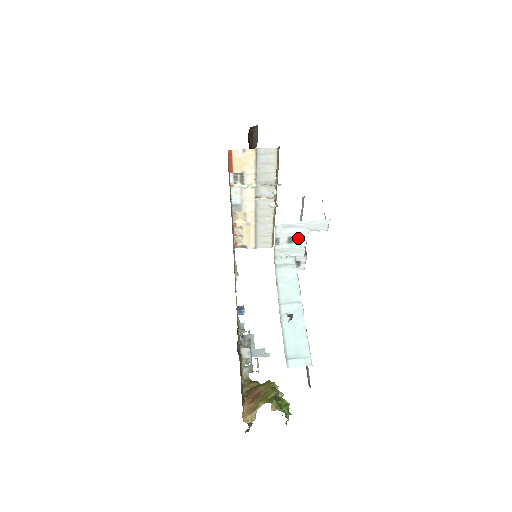
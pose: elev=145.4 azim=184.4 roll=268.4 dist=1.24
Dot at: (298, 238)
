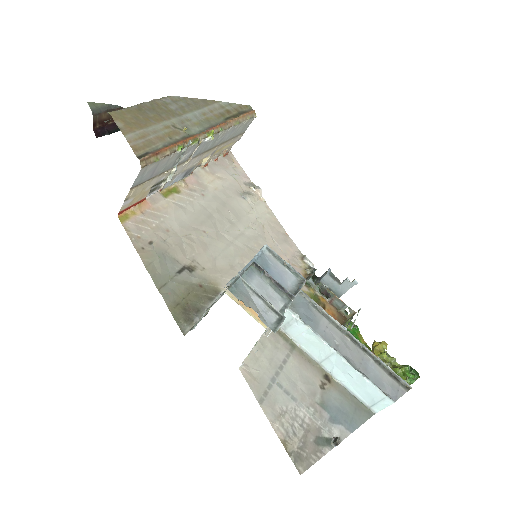
Dot at: occluded
